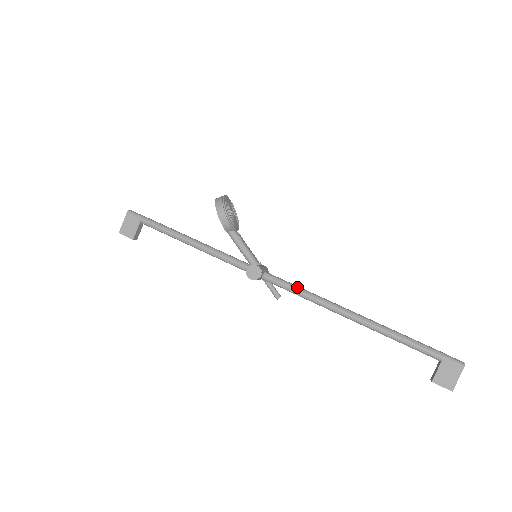
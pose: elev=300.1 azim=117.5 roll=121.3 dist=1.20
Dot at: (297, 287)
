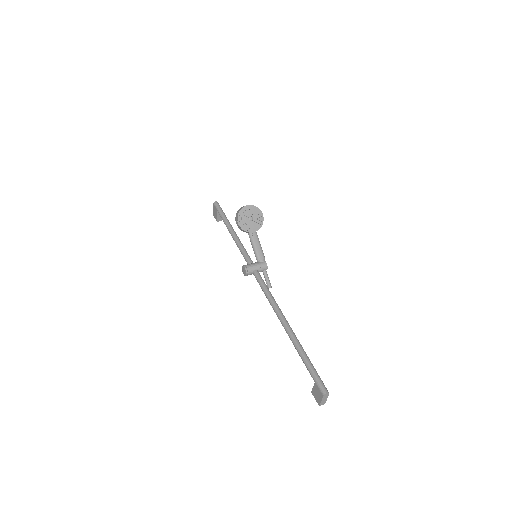
Dot at: (264, 289)
